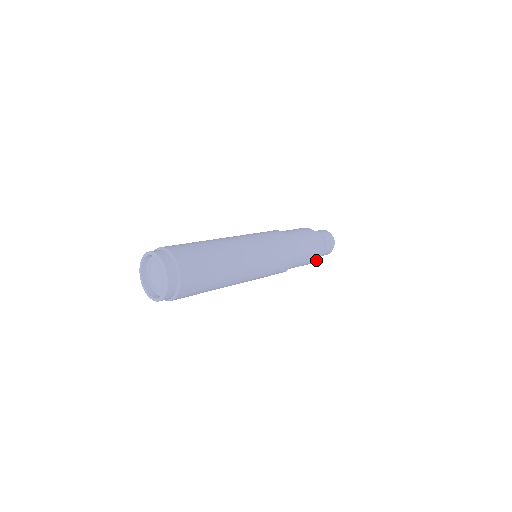
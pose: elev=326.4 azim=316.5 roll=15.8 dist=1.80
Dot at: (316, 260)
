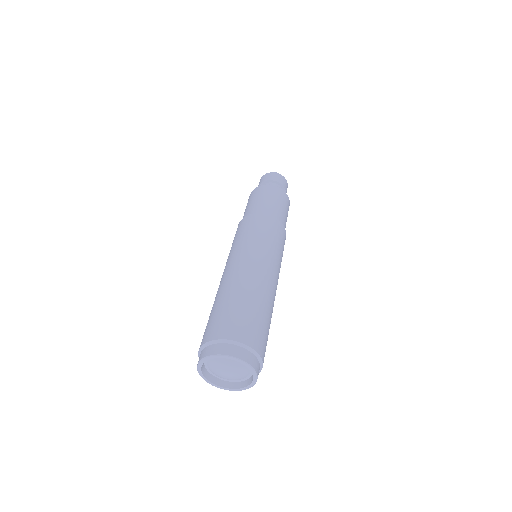
Dot at: occluded
